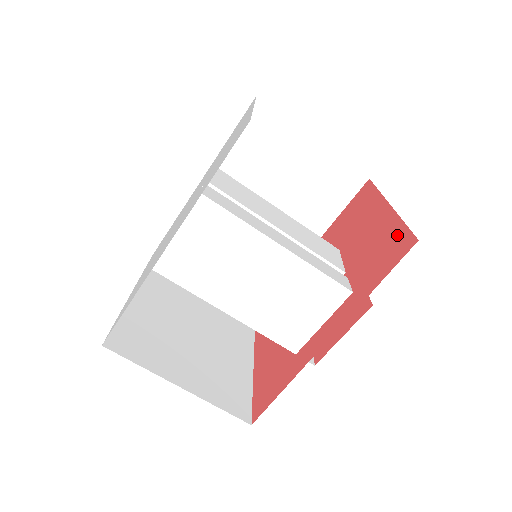
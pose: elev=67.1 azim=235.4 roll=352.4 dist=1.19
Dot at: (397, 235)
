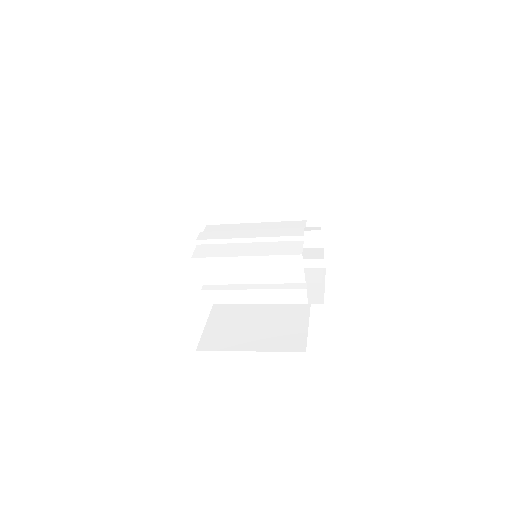
Dot at: occluded
